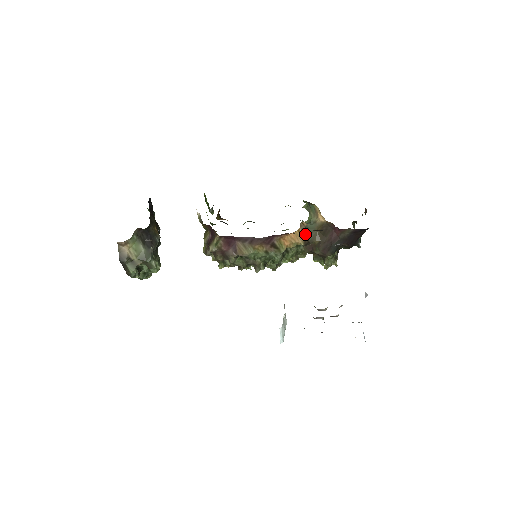
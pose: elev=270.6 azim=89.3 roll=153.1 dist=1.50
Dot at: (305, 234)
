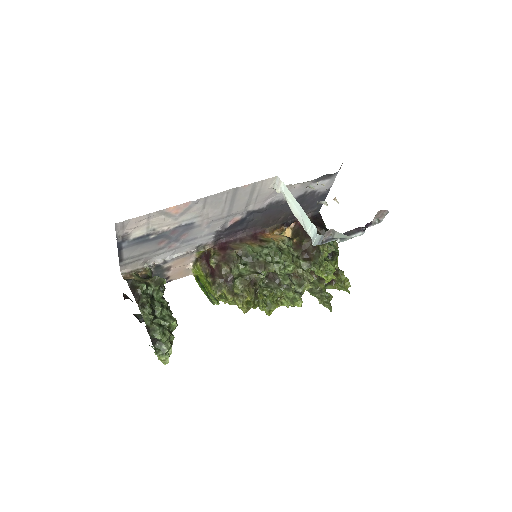
Dot at: occluded
